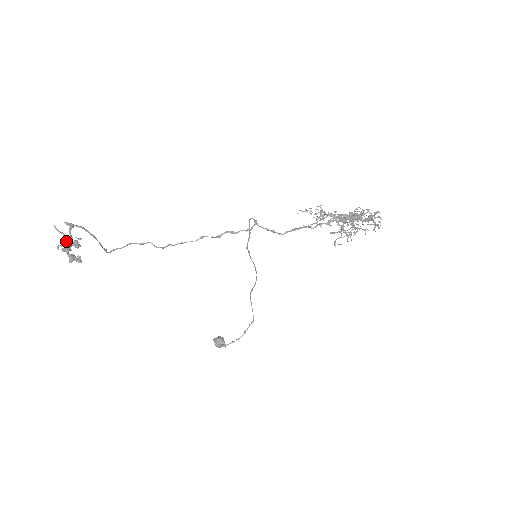
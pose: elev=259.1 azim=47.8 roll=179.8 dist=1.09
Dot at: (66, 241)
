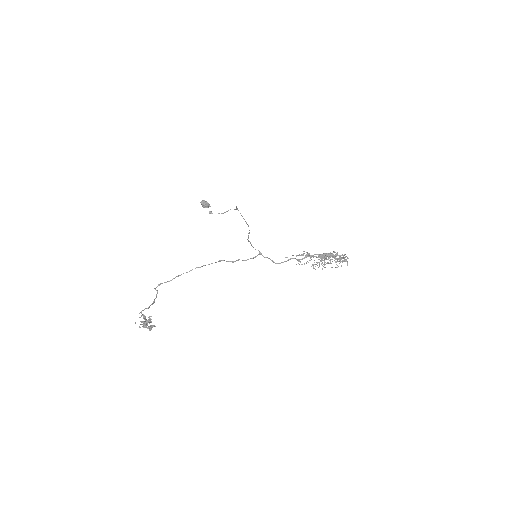
Dot at: (143, 322)
